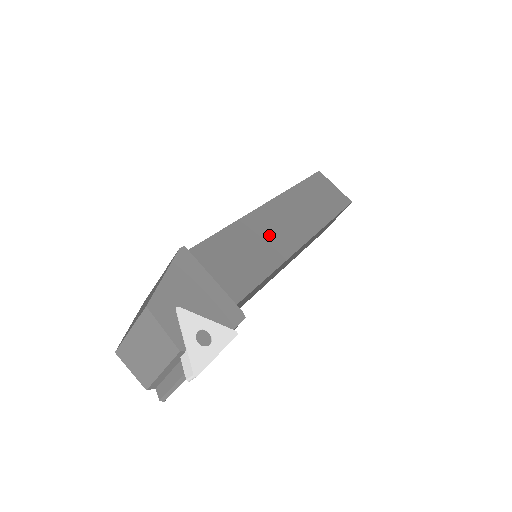
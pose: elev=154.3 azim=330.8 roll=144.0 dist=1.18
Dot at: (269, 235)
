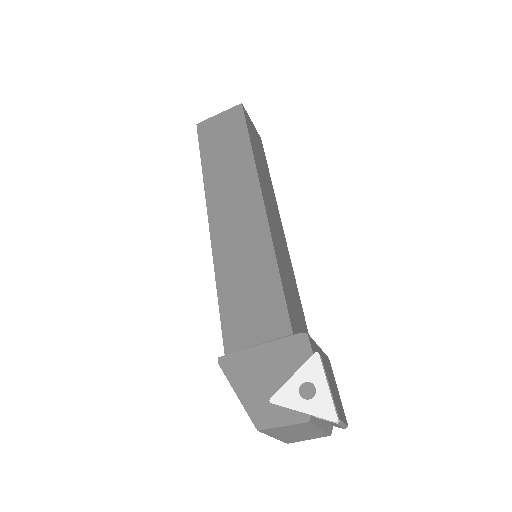
Dot at: (240, 241)
